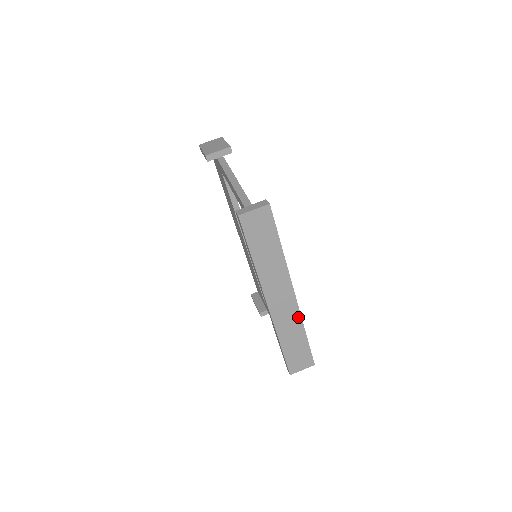
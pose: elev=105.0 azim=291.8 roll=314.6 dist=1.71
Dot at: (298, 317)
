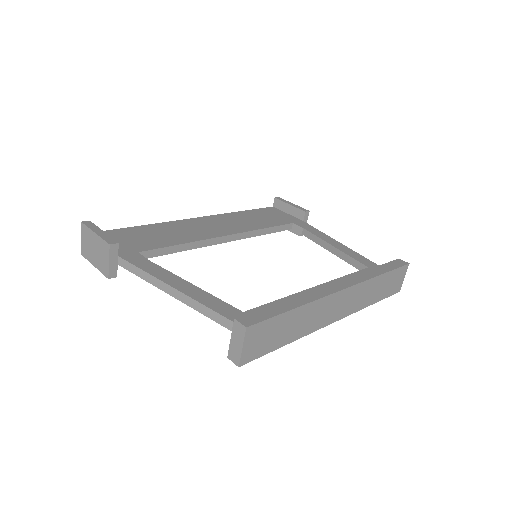
Dot at: (364, 284)
